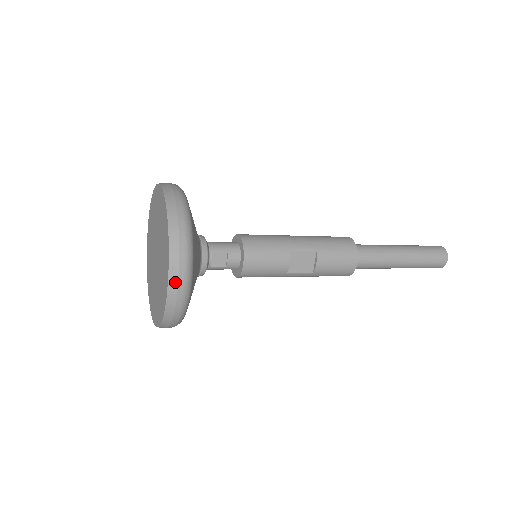
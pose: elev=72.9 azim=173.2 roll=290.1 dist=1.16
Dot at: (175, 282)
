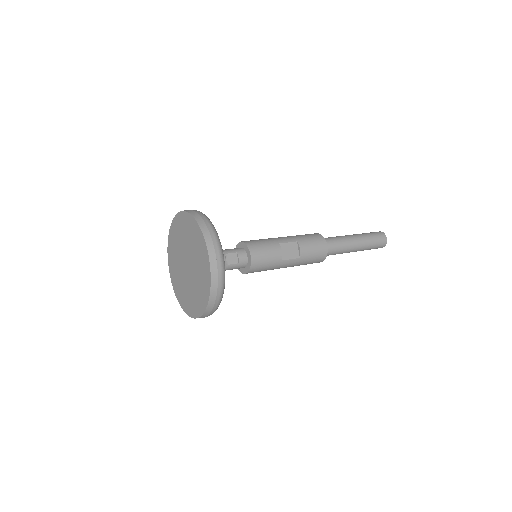
Dot at: (214, 258)
